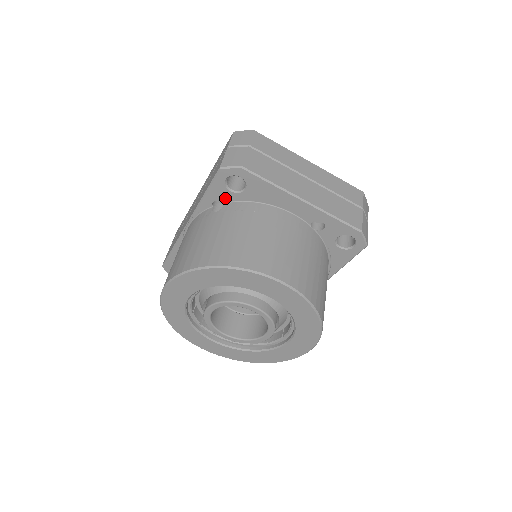
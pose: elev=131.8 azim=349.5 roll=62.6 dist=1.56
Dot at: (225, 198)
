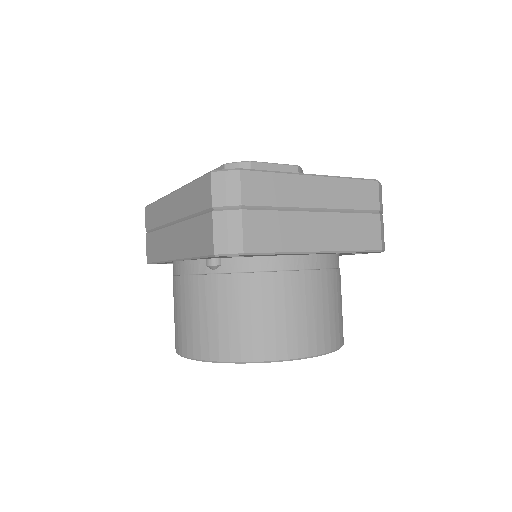
Dot at: occluded
